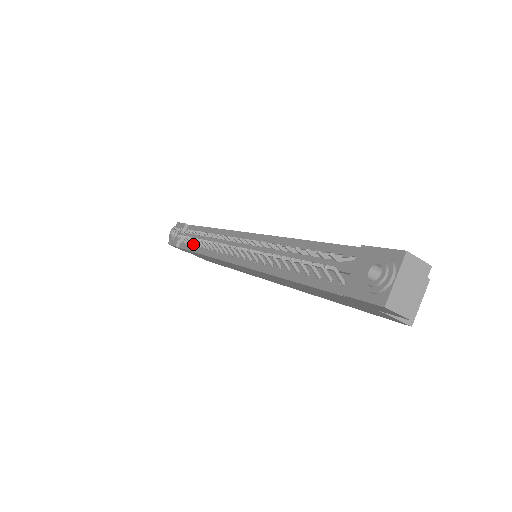
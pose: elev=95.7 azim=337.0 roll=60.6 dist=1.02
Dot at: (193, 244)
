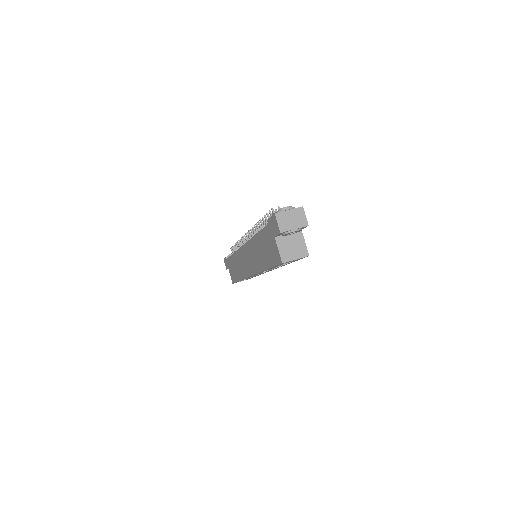
Dot at: occluded
